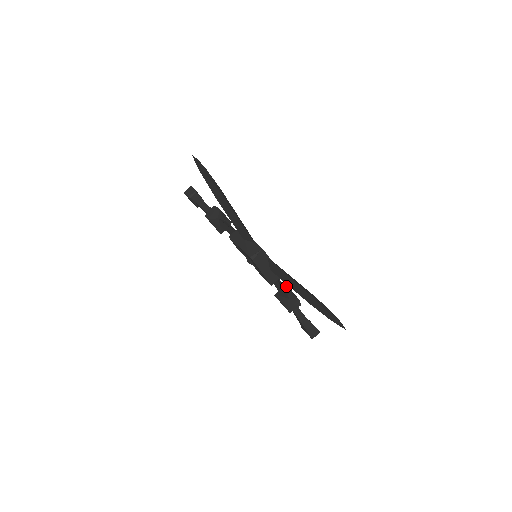
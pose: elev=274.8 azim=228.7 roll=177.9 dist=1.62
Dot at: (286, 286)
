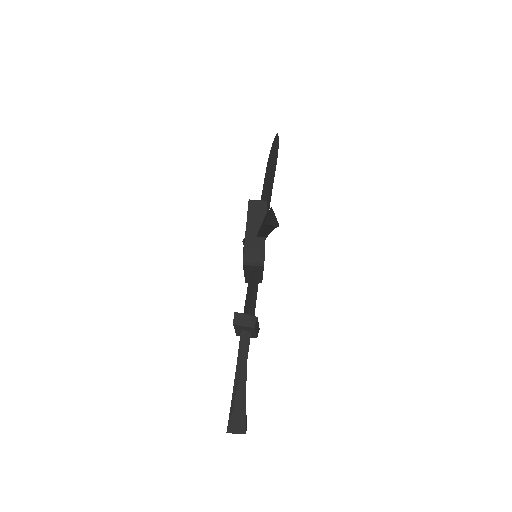
Dot at: occluded
